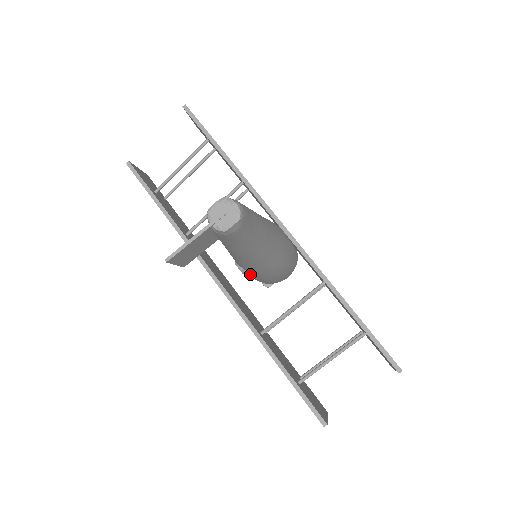
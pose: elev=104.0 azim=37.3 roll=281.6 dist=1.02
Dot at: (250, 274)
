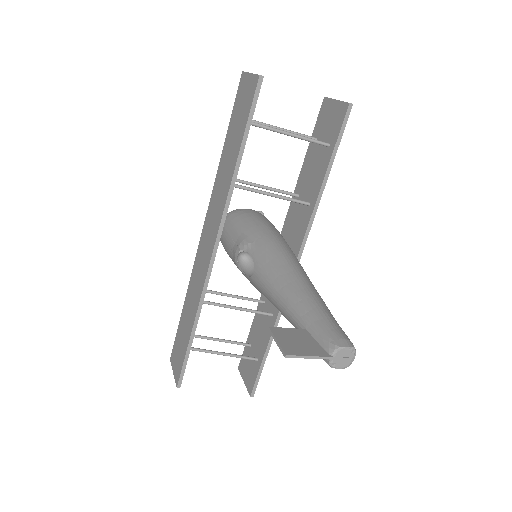
Dot at: (244, 273)
